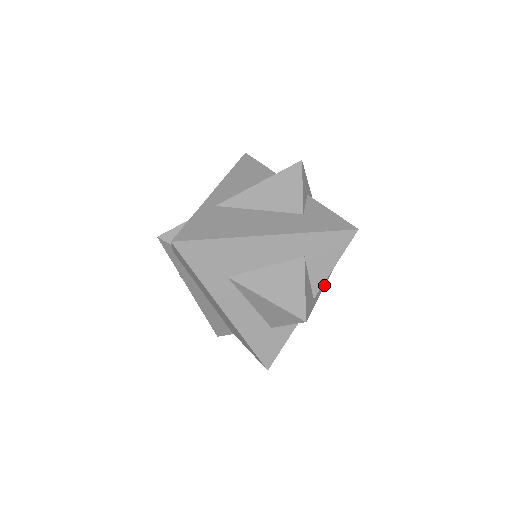
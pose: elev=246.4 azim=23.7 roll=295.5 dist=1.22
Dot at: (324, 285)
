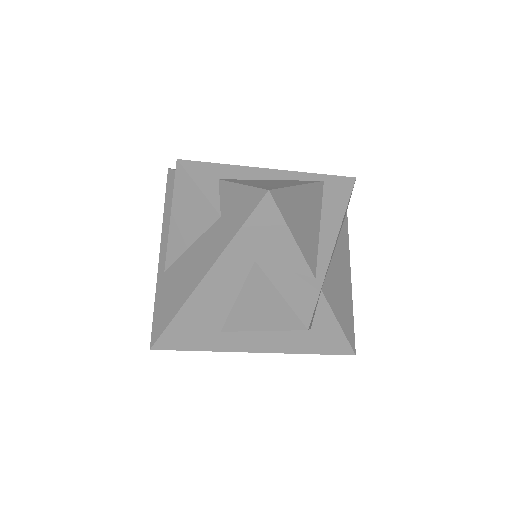
Dot at: (339, 225)
